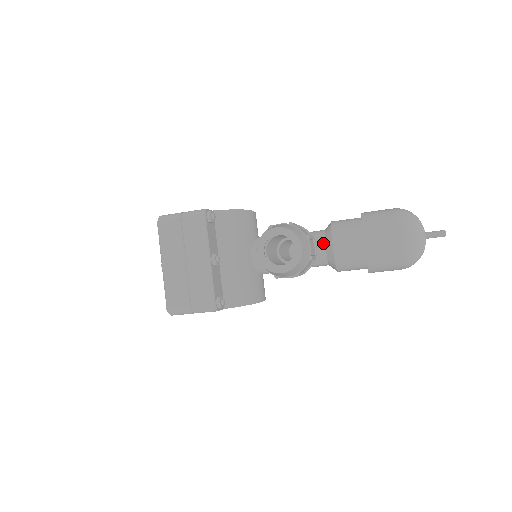
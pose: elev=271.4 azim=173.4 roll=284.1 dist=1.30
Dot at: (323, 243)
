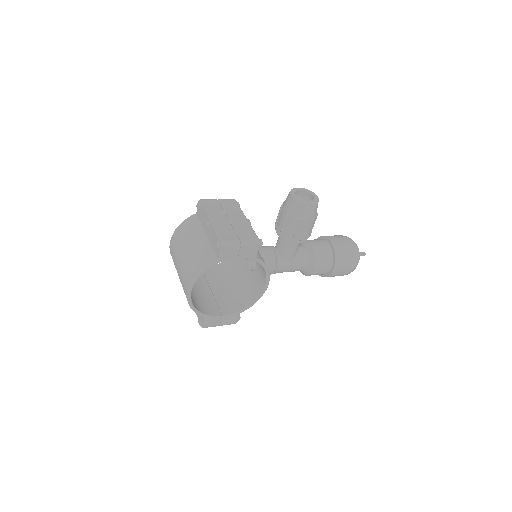
Dot at: (302, 246)
